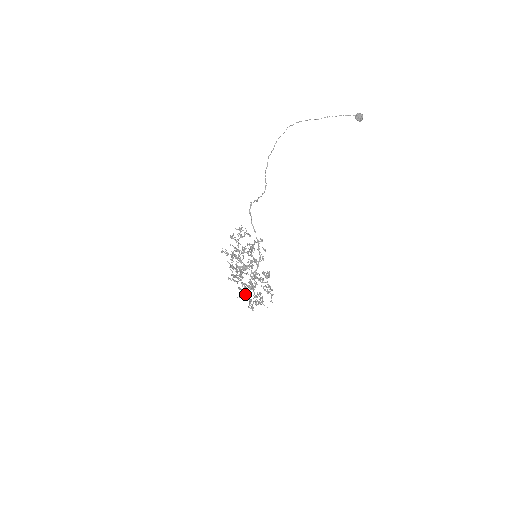
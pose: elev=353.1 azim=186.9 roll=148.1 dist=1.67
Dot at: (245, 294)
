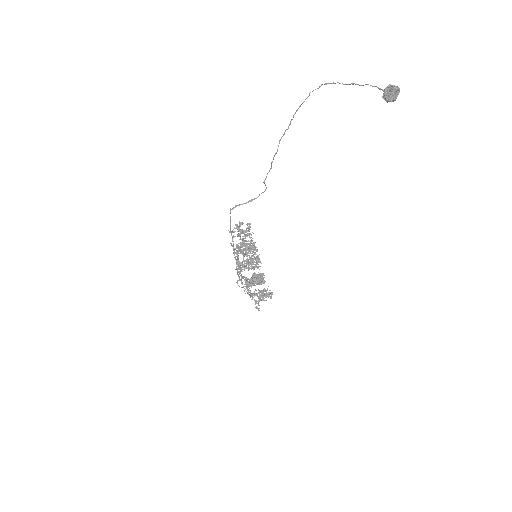
Dot at: (246, 288)
